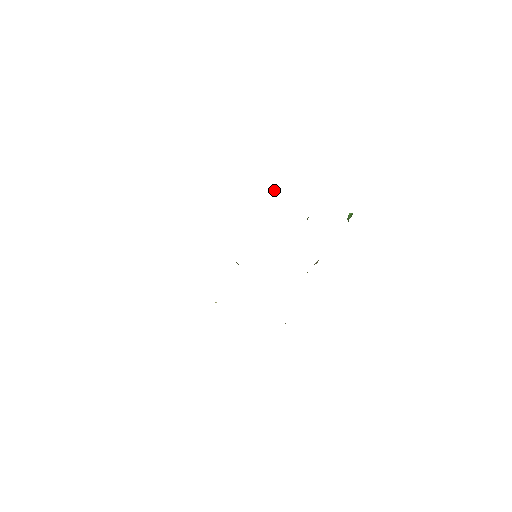
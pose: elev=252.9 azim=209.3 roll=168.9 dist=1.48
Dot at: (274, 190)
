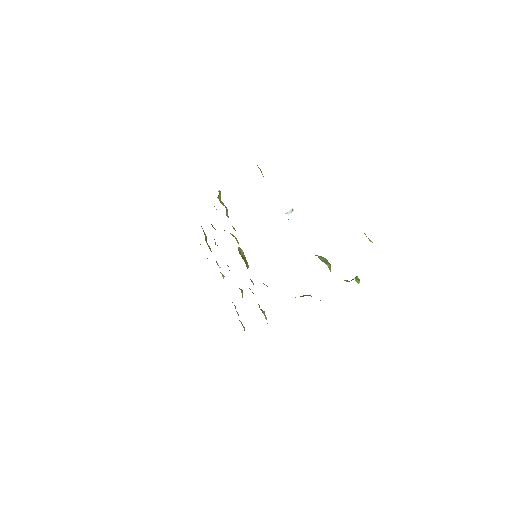
Dot at: (287, 213)
